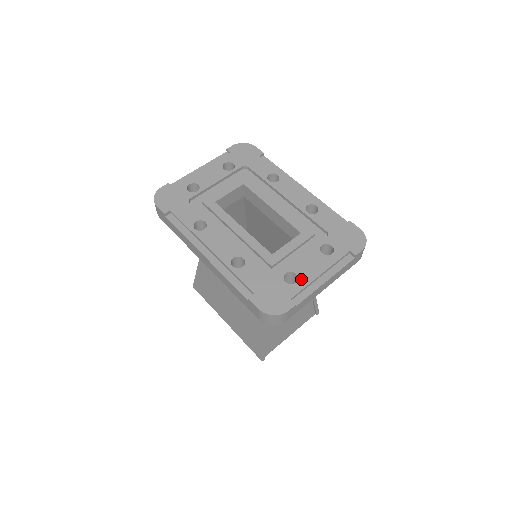
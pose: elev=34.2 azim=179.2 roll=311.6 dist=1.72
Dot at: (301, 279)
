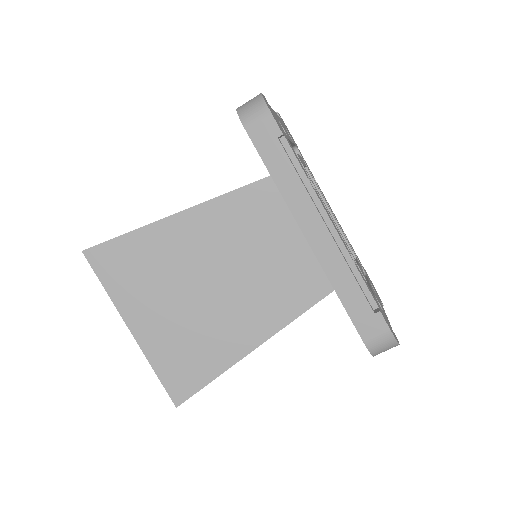
Dot at: (383, 310)
